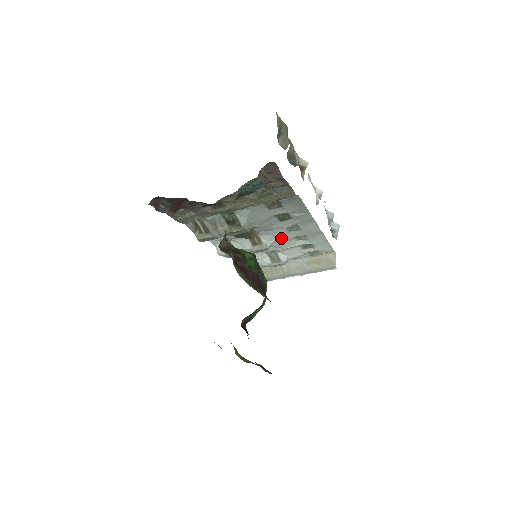
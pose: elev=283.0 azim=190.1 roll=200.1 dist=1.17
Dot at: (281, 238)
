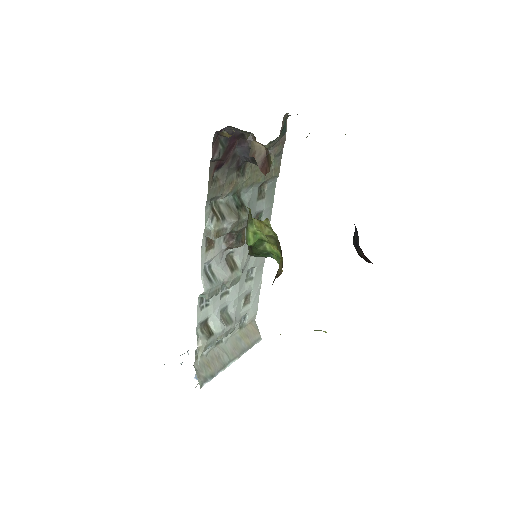
Dot at: (245, 267)
